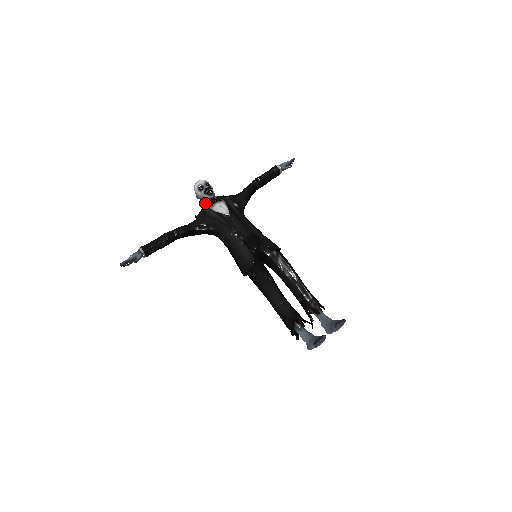
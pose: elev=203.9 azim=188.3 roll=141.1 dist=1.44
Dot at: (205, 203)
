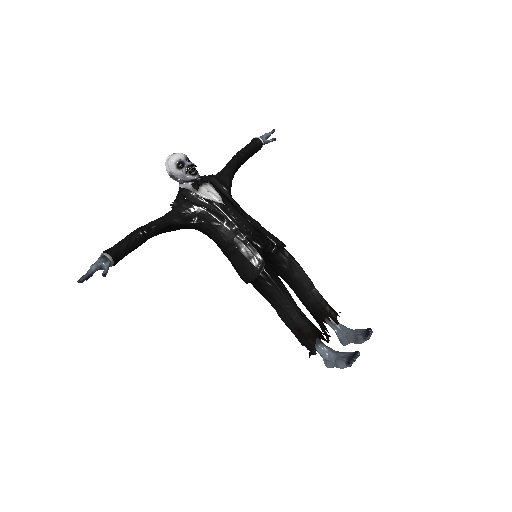
Dot at: (184, 185)
